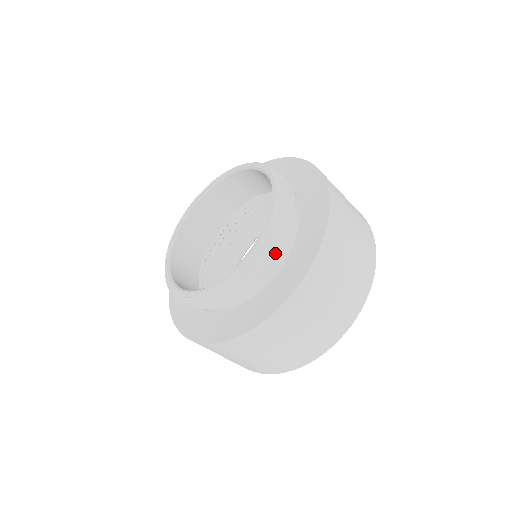
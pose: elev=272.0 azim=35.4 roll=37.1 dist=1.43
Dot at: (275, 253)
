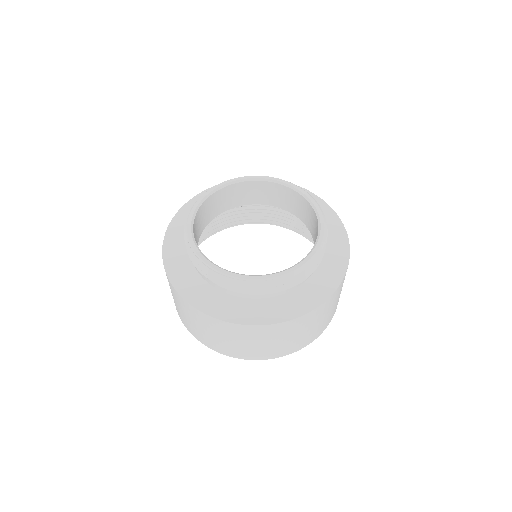
Dot at: occluded
